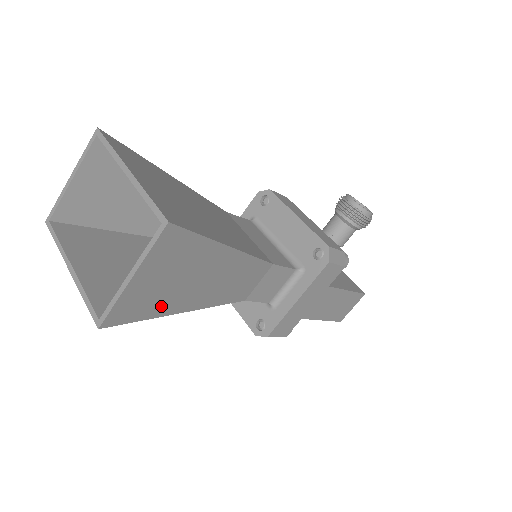
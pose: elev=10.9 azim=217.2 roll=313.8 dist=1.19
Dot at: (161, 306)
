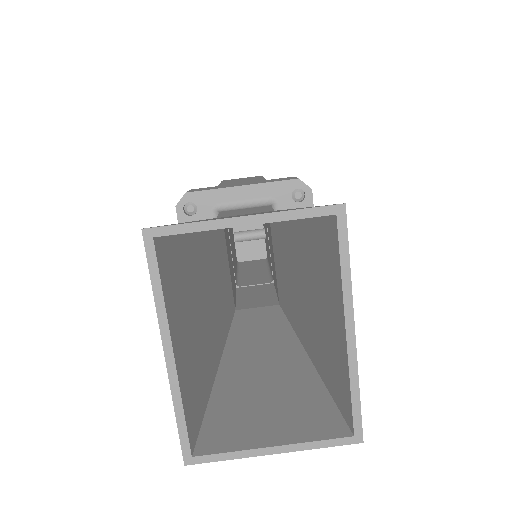
Dot at: (224, 401)
